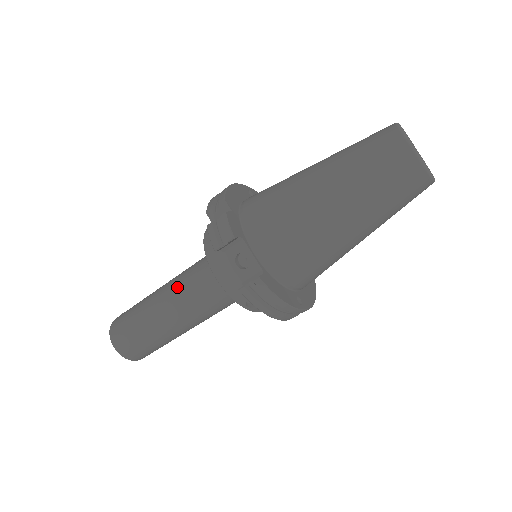
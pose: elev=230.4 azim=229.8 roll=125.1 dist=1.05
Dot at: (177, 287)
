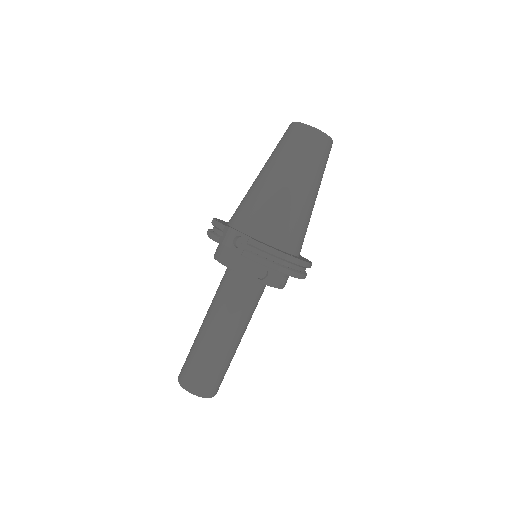
Dot at: (211, 306)
